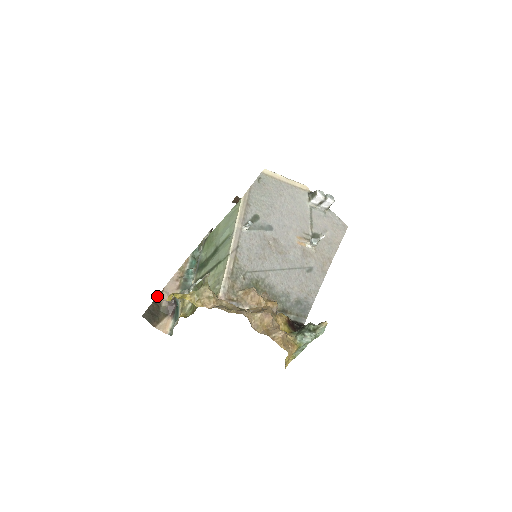
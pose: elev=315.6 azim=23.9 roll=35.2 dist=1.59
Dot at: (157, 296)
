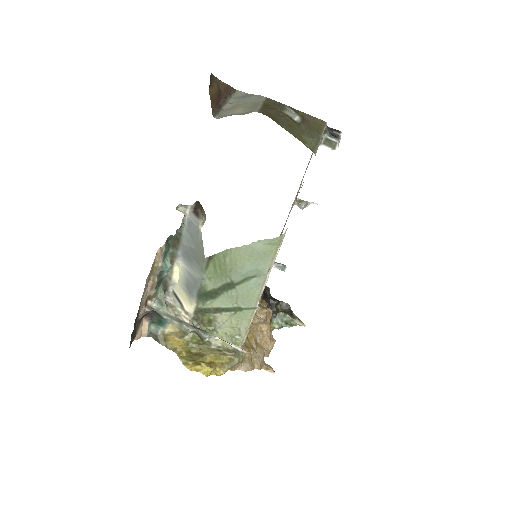
Dot at: (136, 318)
